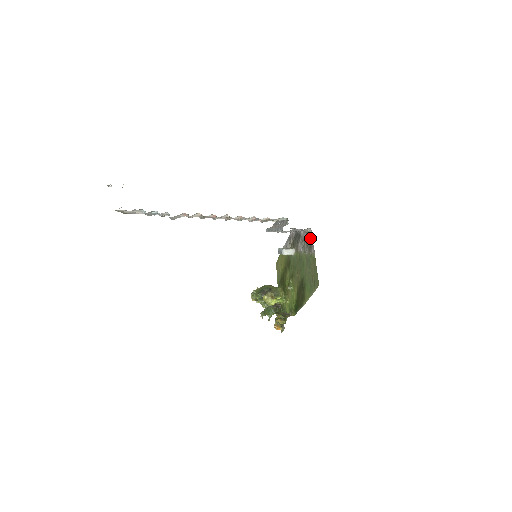
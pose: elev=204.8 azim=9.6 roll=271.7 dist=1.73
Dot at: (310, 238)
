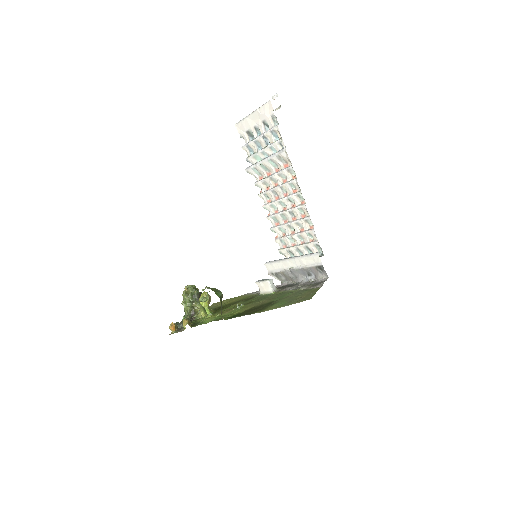
Dot at: (320, 282)
